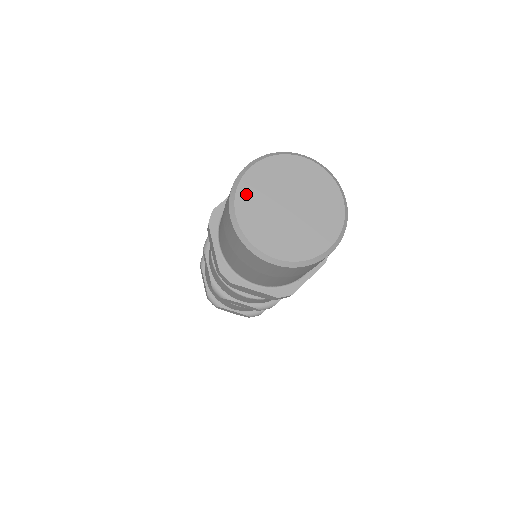
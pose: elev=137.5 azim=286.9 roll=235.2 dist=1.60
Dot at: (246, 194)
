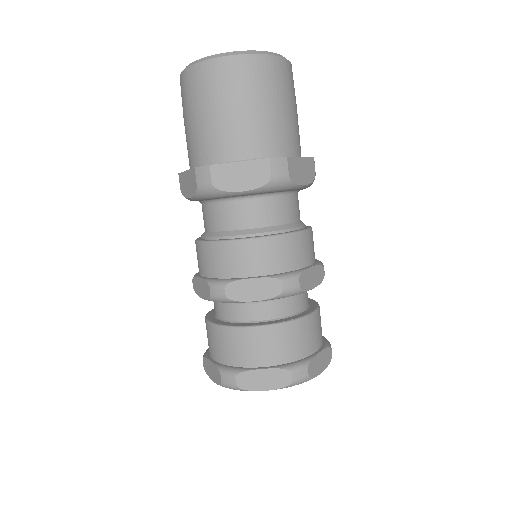
Dot at: occluded
